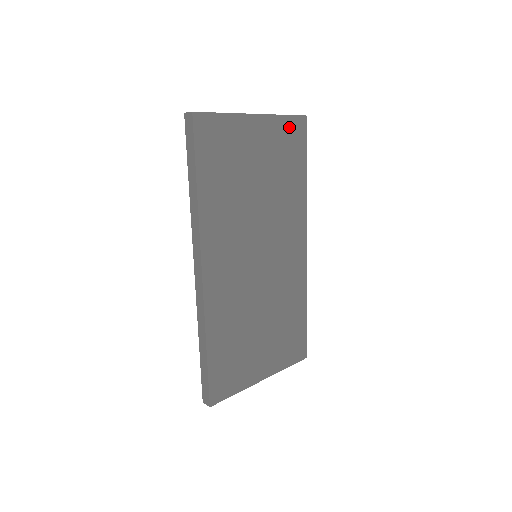
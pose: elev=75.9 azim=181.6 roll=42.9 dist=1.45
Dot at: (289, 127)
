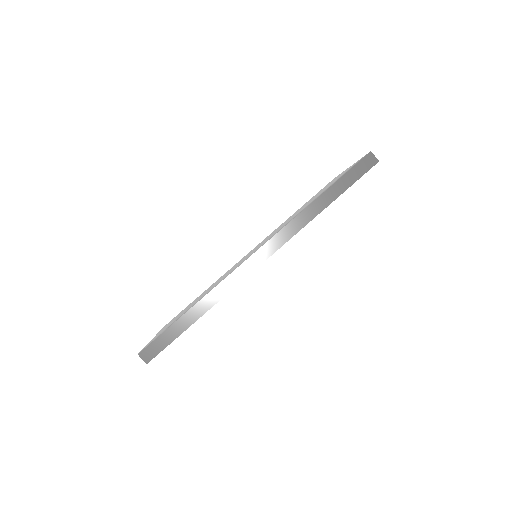
Dot at: occluded
